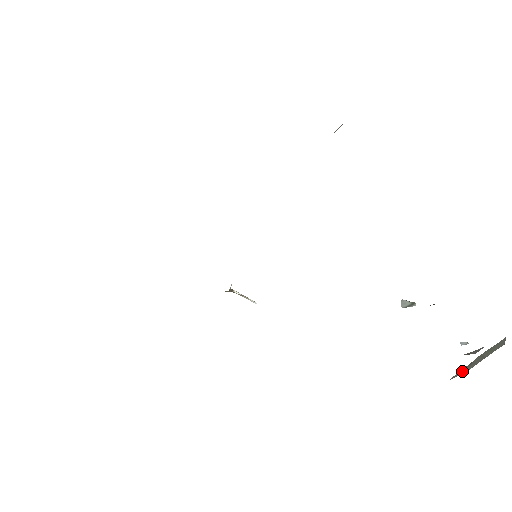
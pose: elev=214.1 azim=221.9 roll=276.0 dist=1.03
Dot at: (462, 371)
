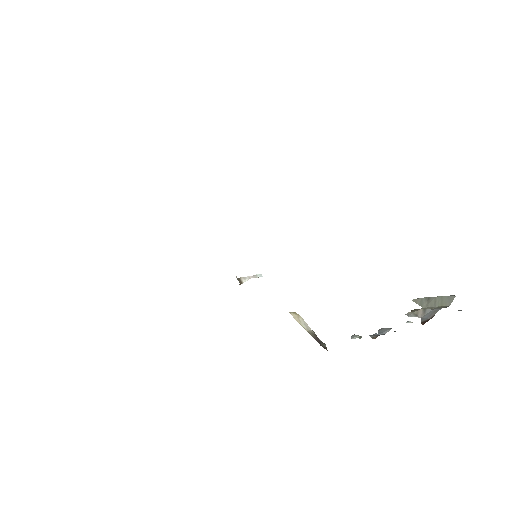
Dot at: (421, 301)
